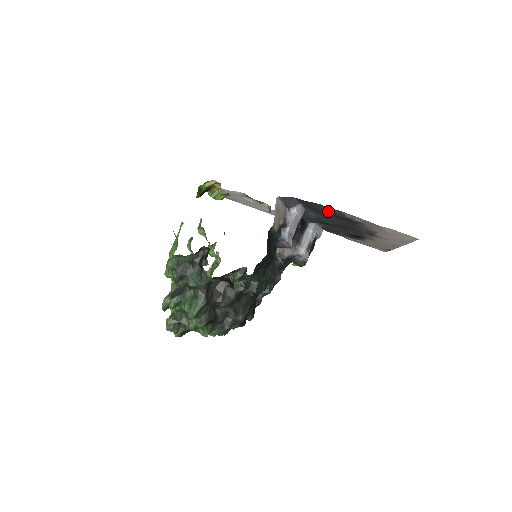
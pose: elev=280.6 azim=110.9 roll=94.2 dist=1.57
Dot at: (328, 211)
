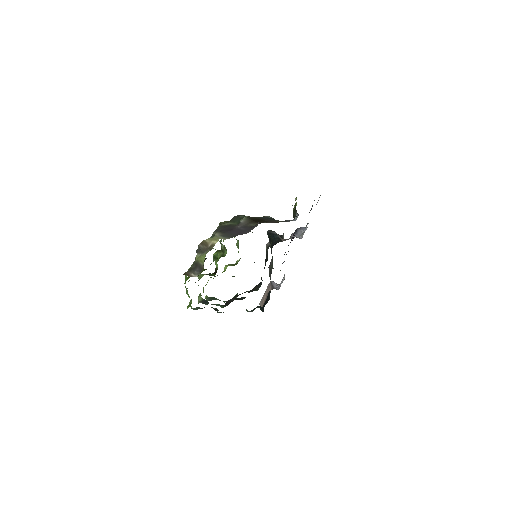
Dot at: occluded
